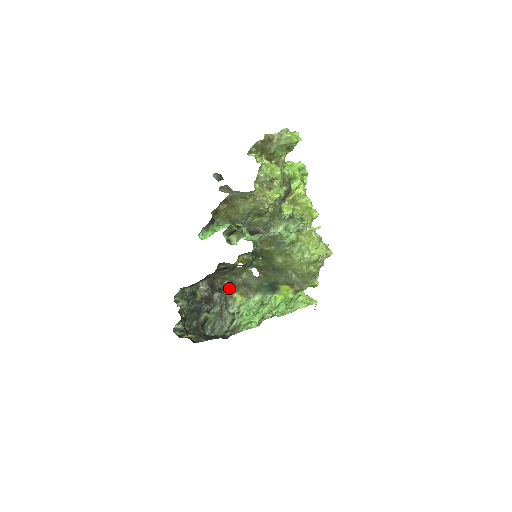
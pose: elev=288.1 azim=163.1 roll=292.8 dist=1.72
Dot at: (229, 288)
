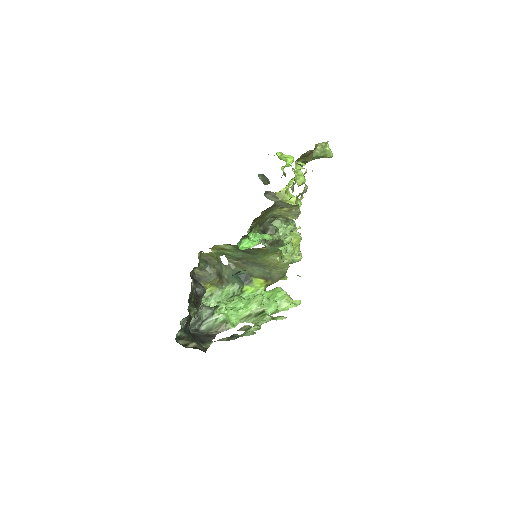
Dot at: (199, 277)
